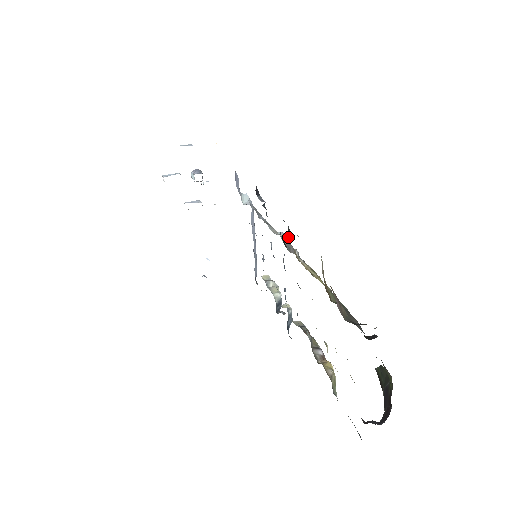
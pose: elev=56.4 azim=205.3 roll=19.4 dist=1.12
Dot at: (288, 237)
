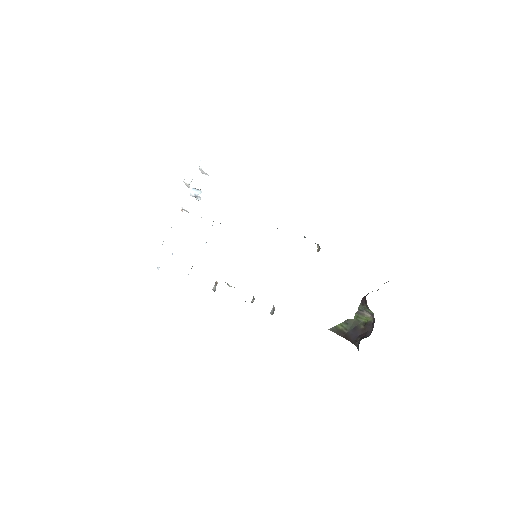
Dot at: occluded
